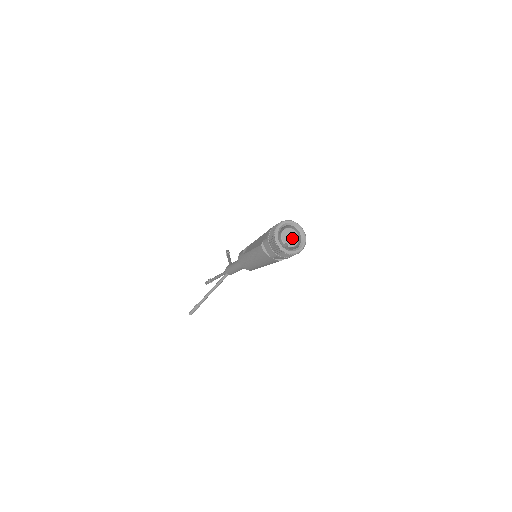
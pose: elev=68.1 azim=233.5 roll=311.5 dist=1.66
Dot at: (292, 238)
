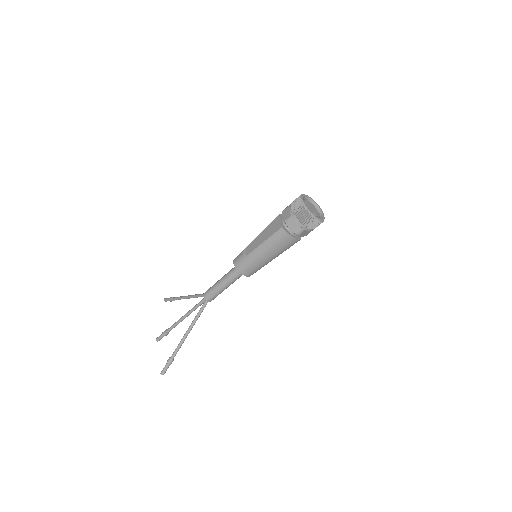
Dot at: (313, 209)
